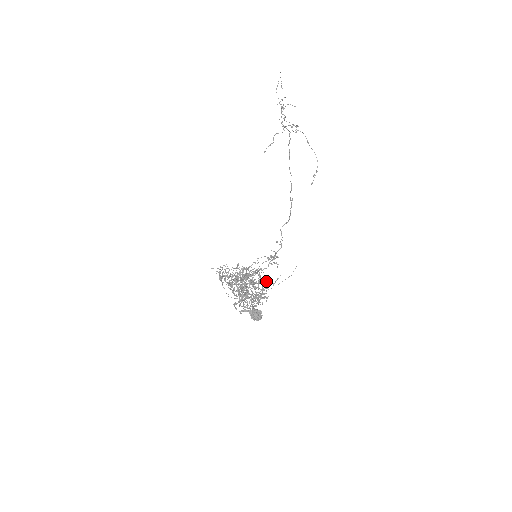
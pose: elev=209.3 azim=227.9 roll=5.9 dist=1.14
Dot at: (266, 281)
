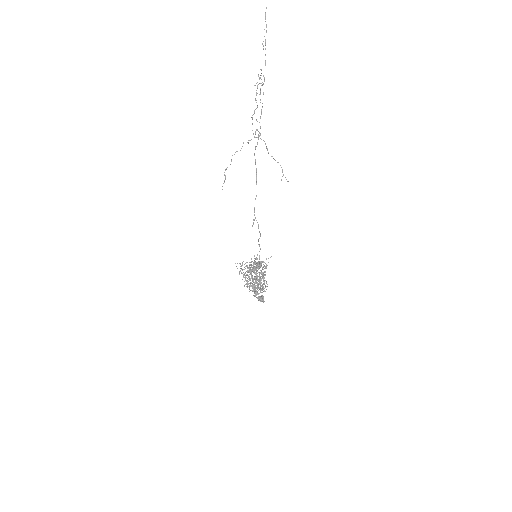
Dot at: occluded
